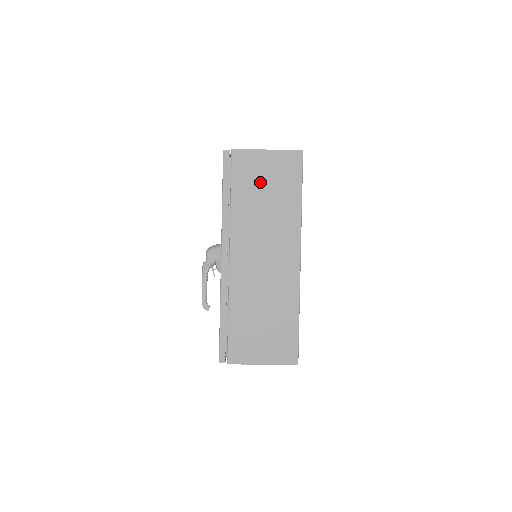
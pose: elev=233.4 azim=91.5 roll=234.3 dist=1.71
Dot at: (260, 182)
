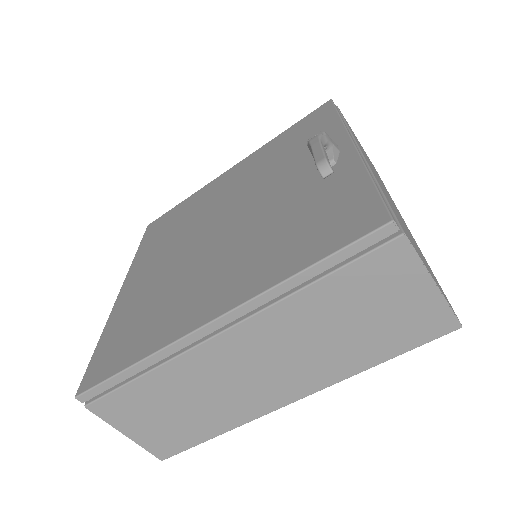
Dot at: (360, 145)
